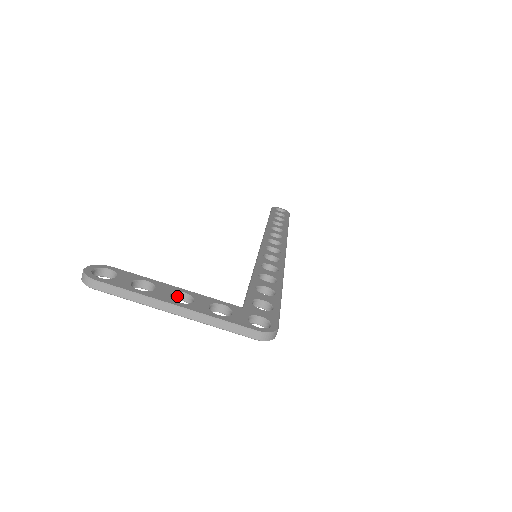
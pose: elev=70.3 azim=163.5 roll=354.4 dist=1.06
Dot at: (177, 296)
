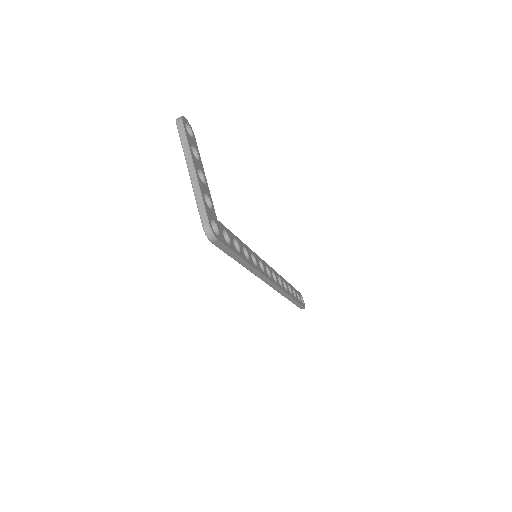
Dot at: (200, 176)
